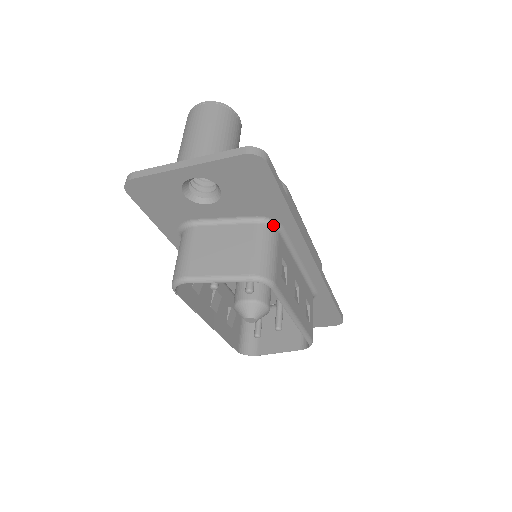
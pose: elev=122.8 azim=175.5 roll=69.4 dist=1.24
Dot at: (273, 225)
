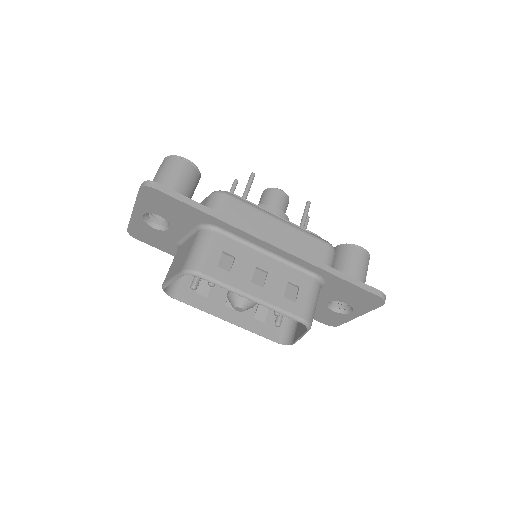
Dot at: (210, 228)
